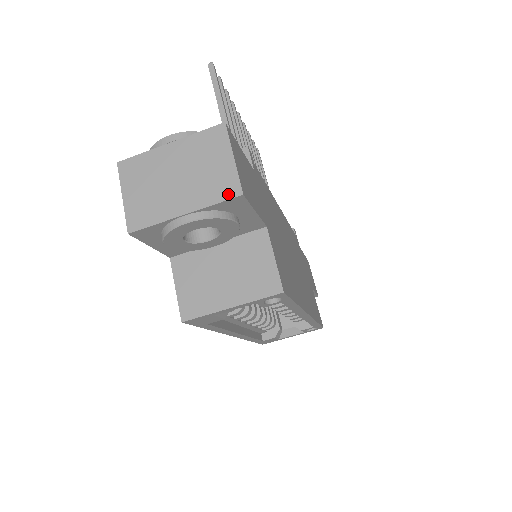
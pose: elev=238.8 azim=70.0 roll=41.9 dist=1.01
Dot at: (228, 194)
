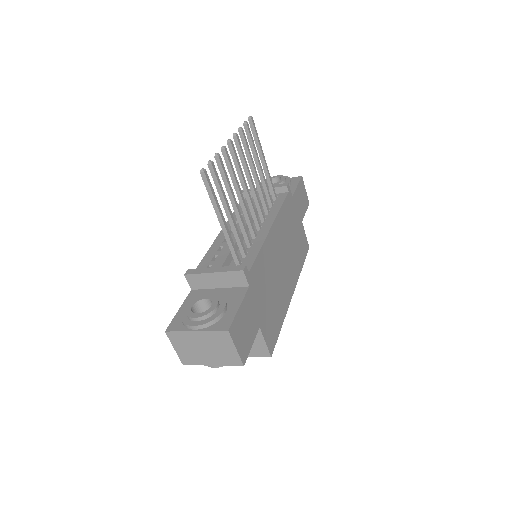
Dot at: (235, 364)
